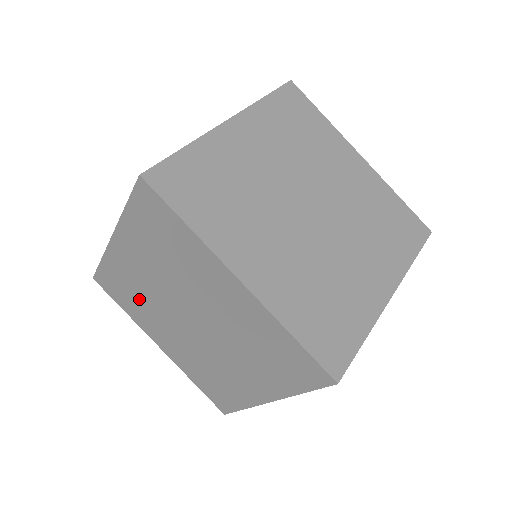
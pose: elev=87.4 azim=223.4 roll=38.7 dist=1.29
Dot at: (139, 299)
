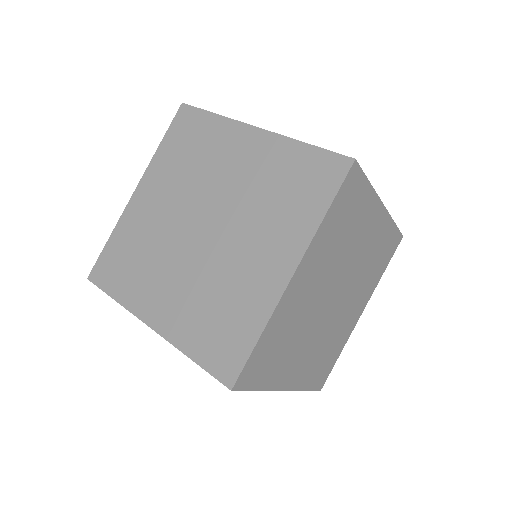
Dot at: (143, 255)
